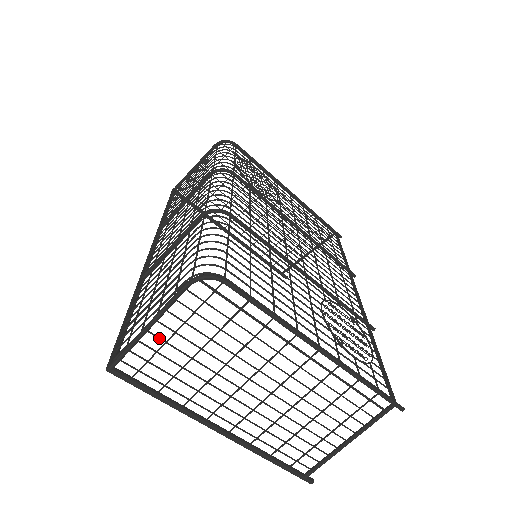
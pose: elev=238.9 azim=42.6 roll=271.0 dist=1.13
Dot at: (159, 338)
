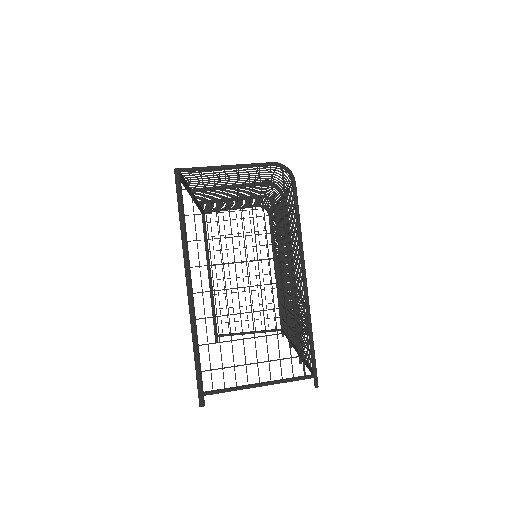
Dot at: occluded
